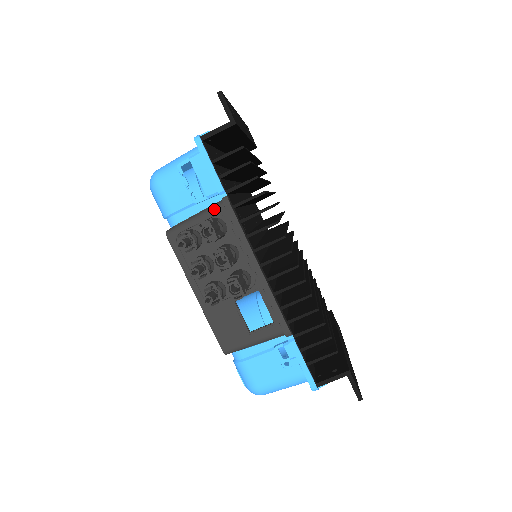
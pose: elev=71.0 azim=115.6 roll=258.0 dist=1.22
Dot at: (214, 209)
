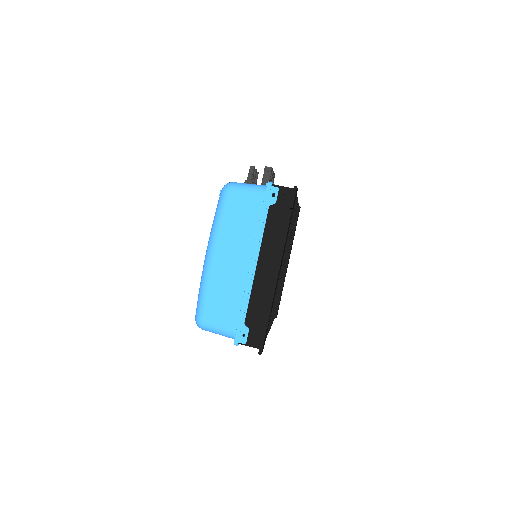
Dot at: occluded
